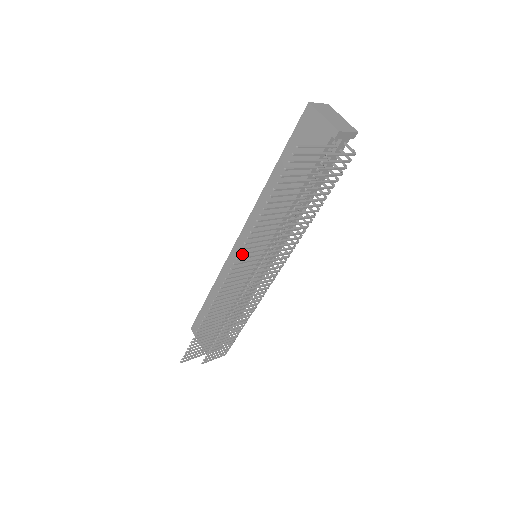
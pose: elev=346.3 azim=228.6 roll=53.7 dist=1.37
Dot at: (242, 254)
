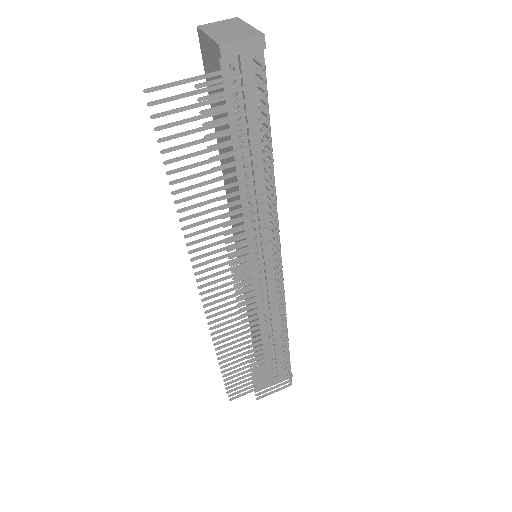
Dot at: (196, 259)
